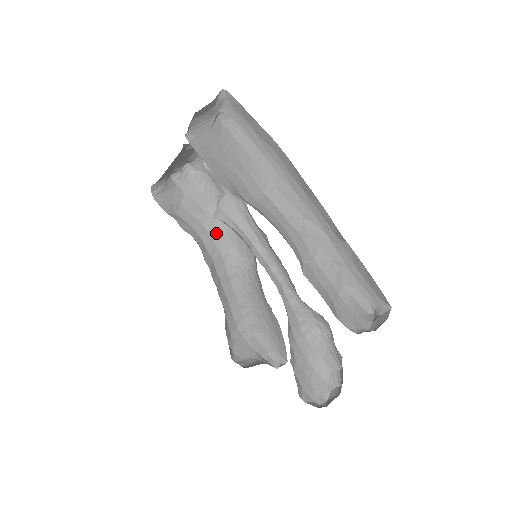
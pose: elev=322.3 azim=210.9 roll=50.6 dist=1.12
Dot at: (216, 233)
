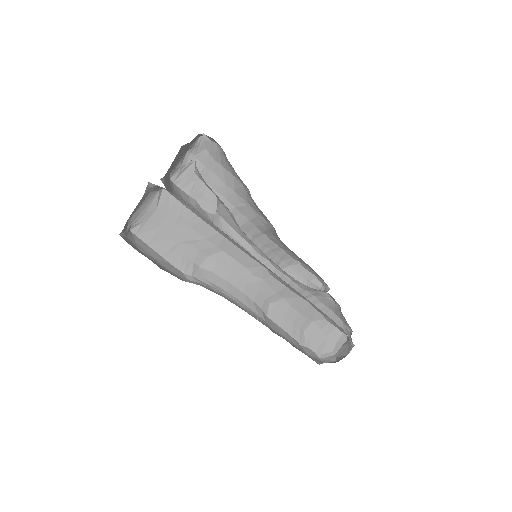
Dot at: (239, 204)
